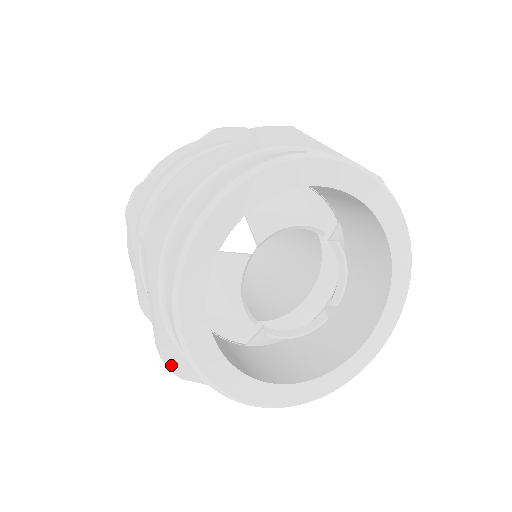
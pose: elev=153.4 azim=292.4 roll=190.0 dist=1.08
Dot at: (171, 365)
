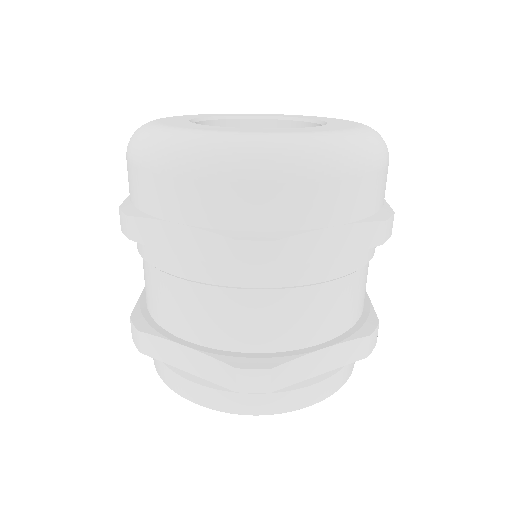
Dot at: occluded
